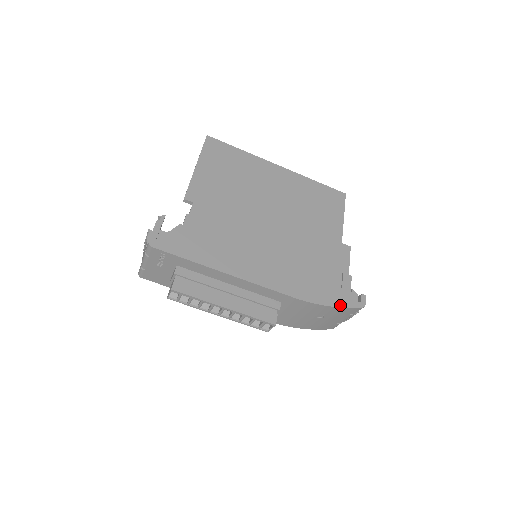
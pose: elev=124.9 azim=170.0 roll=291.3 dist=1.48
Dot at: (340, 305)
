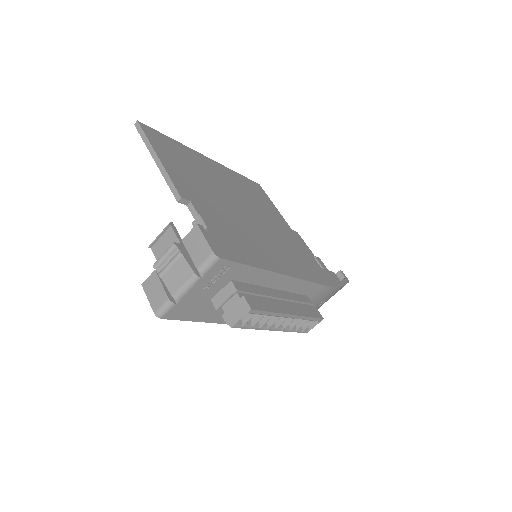
Dot at: (342, 284)
